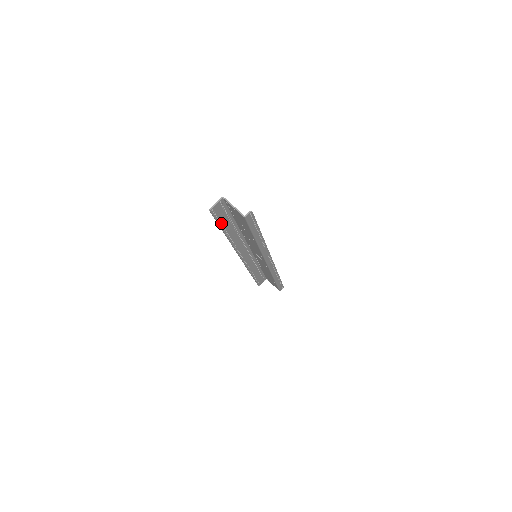
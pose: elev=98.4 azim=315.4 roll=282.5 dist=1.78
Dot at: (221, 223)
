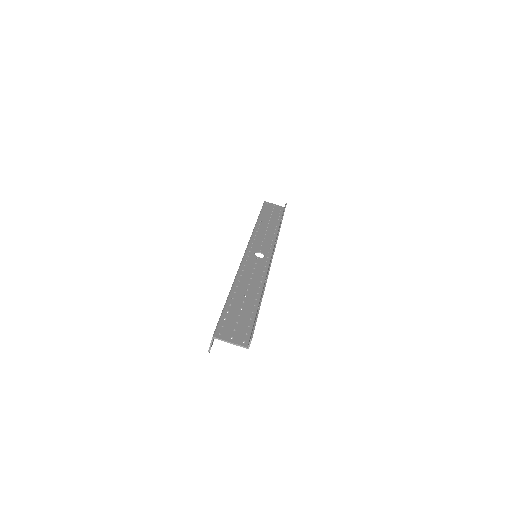
Dot at: occluded
